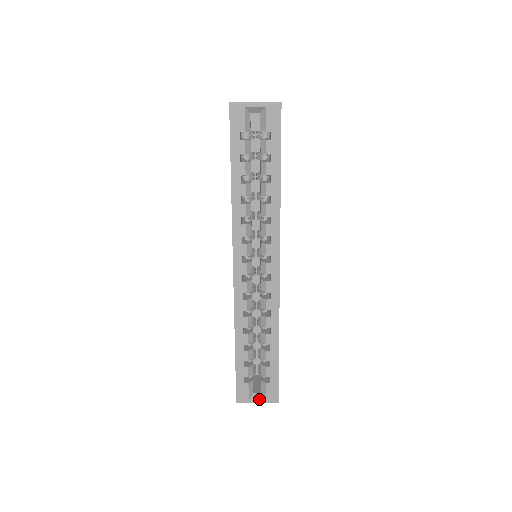
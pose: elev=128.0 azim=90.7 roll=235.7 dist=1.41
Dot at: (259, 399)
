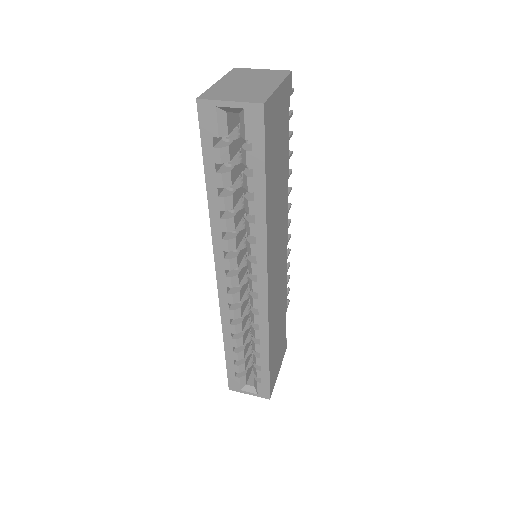
Dot at: (251, 392)
